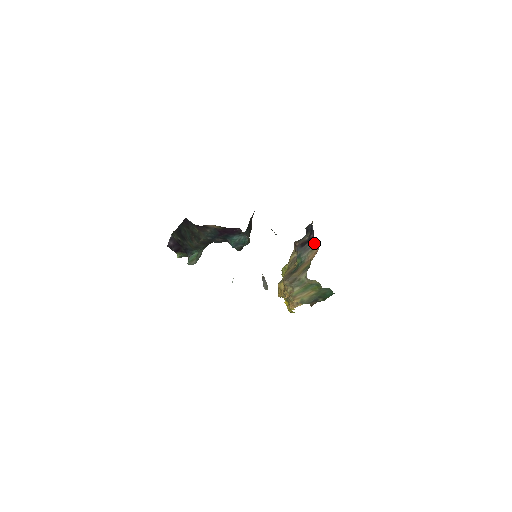
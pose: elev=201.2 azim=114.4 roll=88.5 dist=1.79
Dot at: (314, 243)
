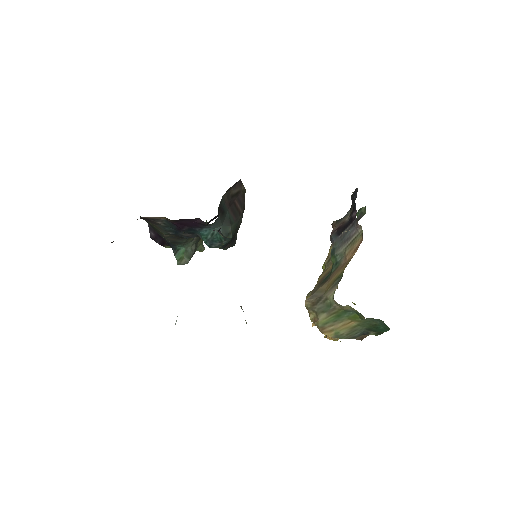
Dot at: (356, 229)
